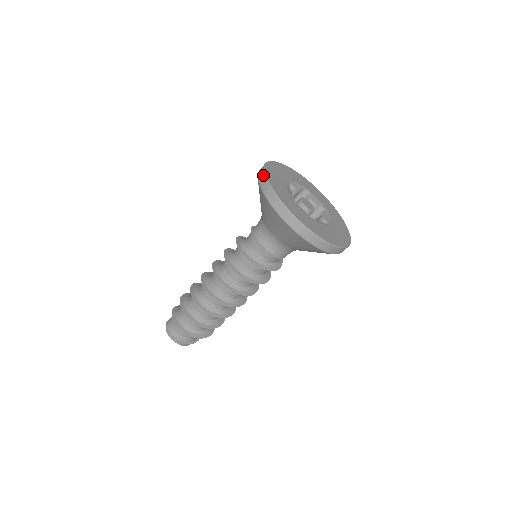
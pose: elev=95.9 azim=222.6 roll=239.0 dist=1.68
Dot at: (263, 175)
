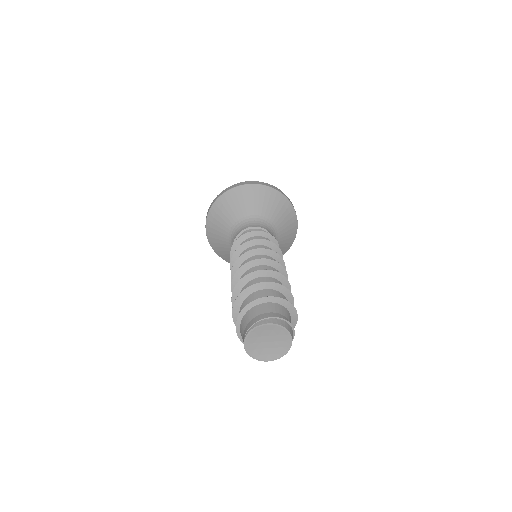
Dot at: (213, 200)
